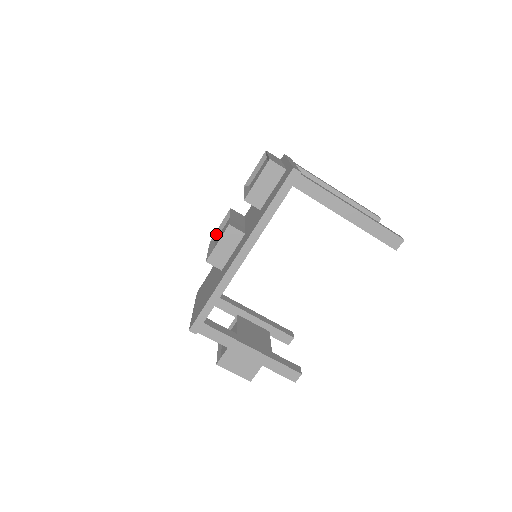
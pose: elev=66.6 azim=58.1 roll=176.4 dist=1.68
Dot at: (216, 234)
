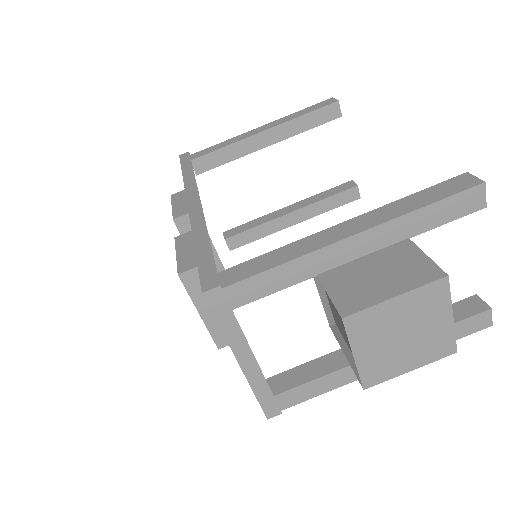
Dot at: occluded
